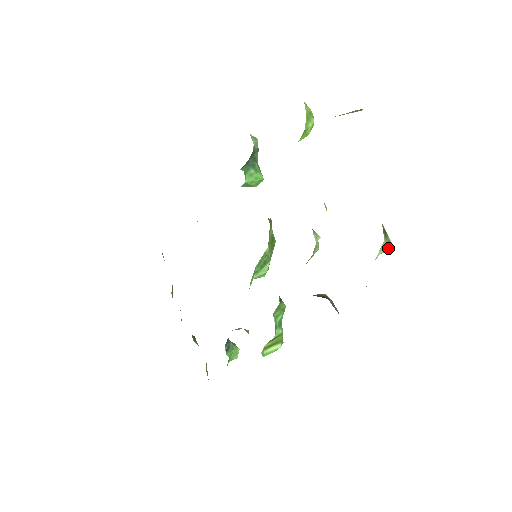
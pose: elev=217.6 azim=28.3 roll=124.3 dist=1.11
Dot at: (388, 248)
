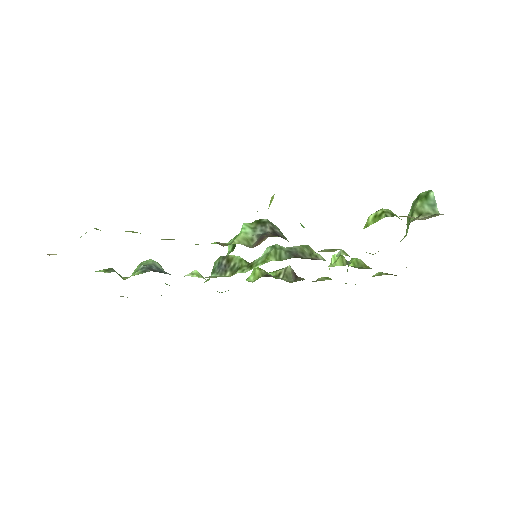
Dot at: occluded
